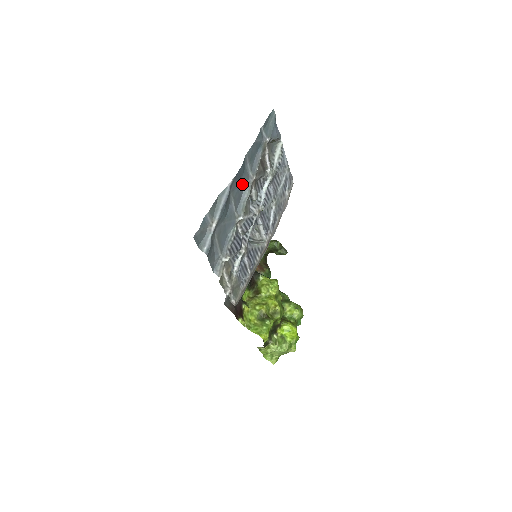
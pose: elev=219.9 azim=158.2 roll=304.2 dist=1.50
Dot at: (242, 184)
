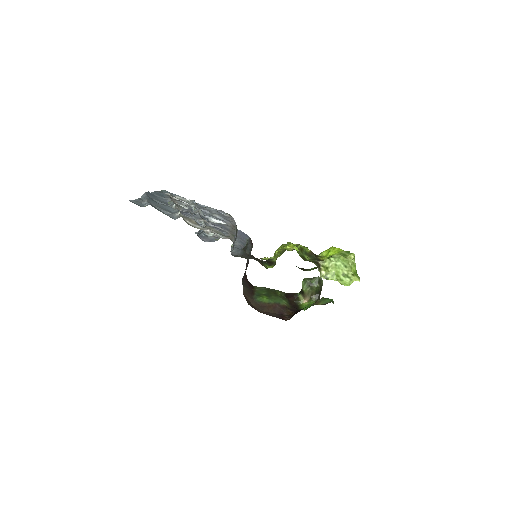
Dot at: (162, 200)
